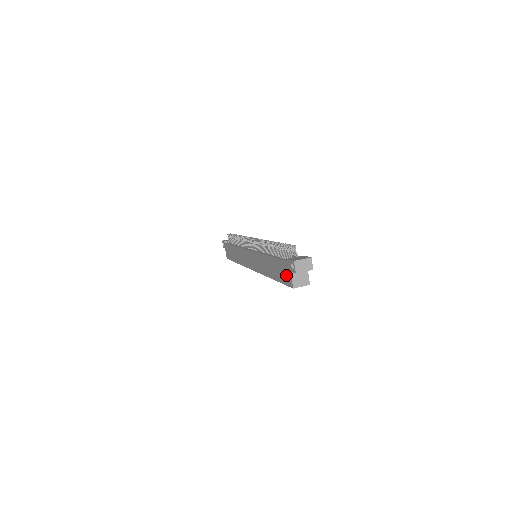
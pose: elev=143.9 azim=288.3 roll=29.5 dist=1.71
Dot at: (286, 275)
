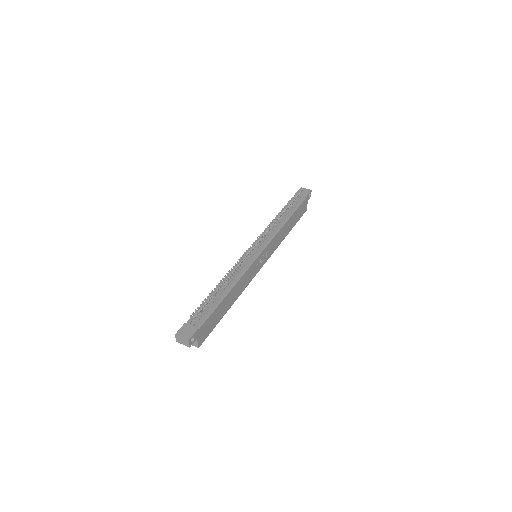
Dot at: occluded
